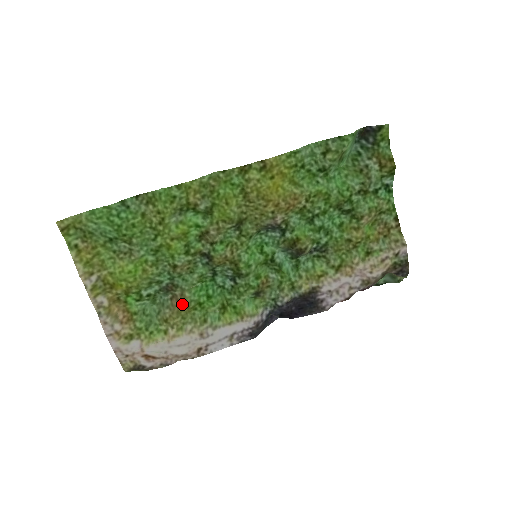
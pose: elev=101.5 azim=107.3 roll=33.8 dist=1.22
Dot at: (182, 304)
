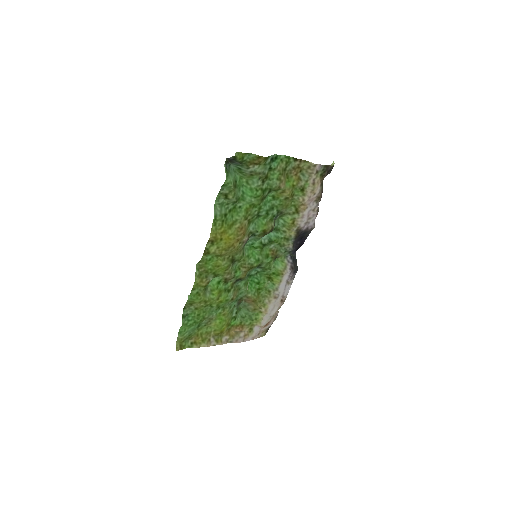
Dot at: (253, 300)
